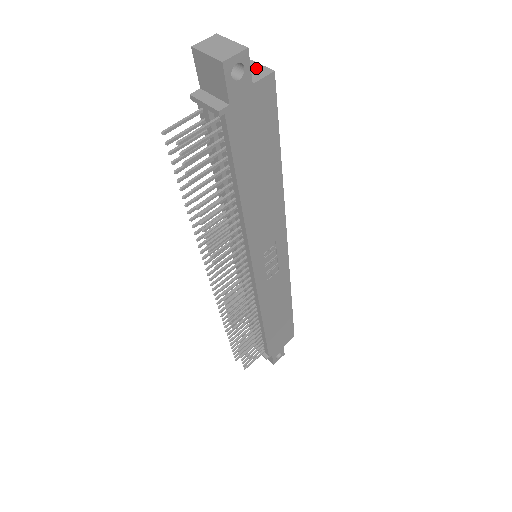
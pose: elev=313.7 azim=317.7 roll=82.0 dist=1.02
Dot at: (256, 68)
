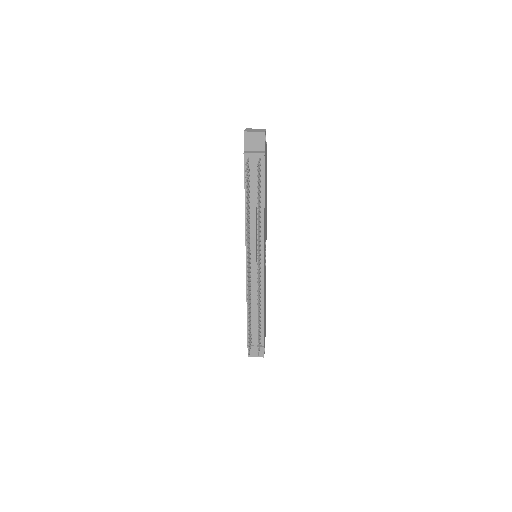
Dot at: occluded
